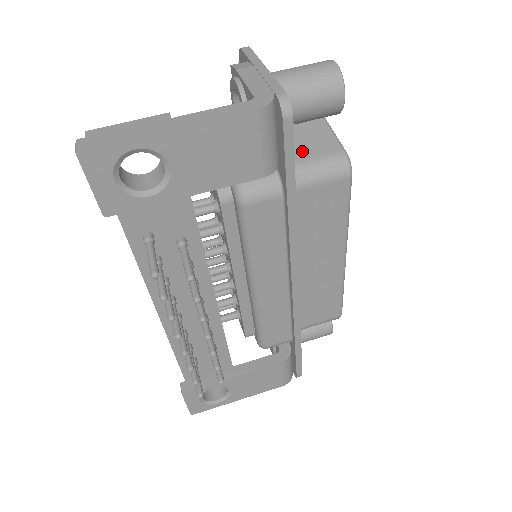
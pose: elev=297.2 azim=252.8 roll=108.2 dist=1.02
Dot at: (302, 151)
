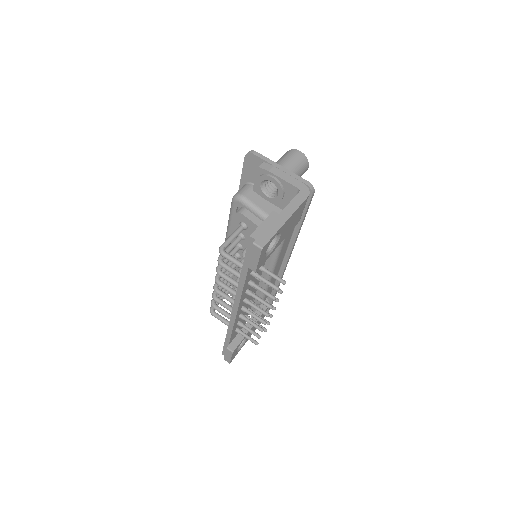
Dot at: occluded
